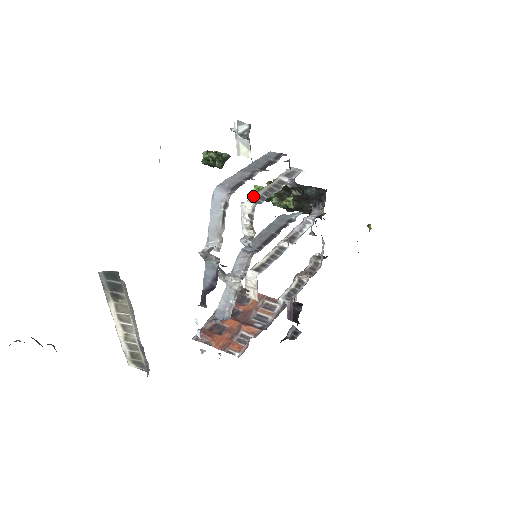
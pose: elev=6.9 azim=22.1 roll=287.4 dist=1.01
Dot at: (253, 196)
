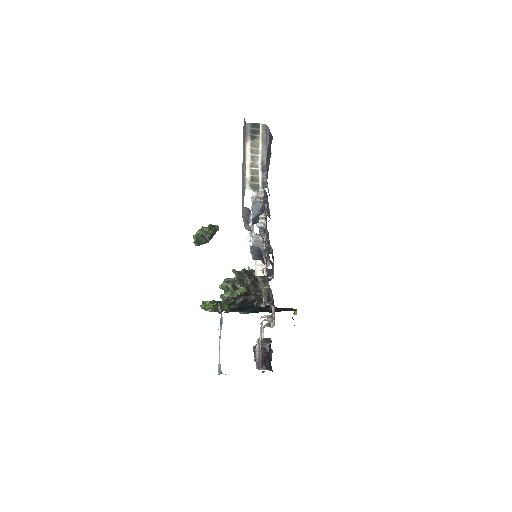
Dot at: occluded
